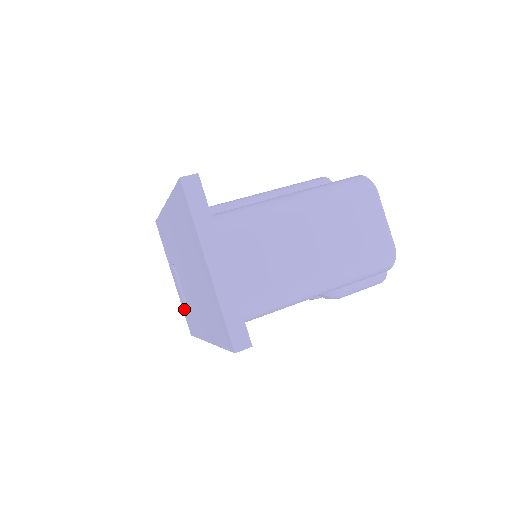
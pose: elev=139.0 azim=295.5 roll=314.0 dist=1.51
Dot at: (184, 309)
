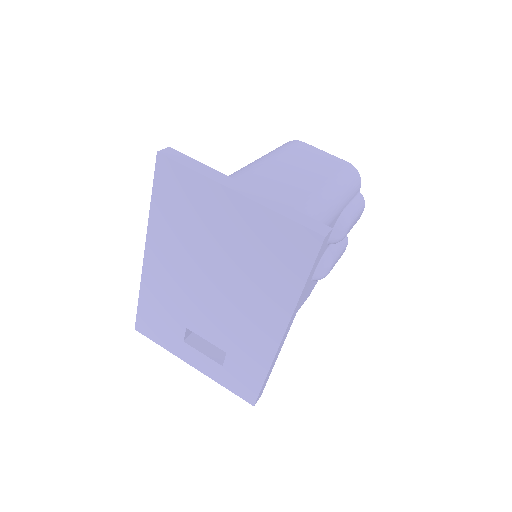
Dot at: (227, 380)
